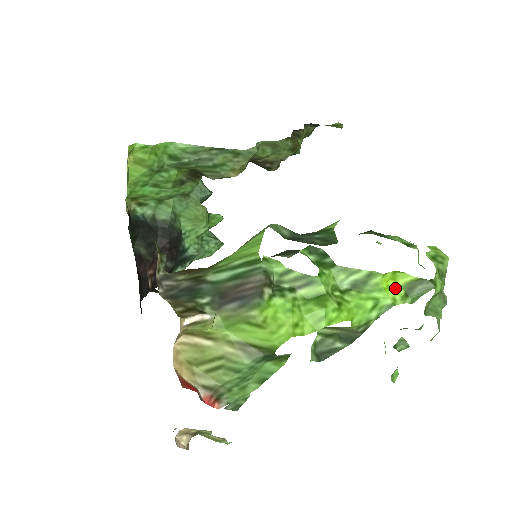
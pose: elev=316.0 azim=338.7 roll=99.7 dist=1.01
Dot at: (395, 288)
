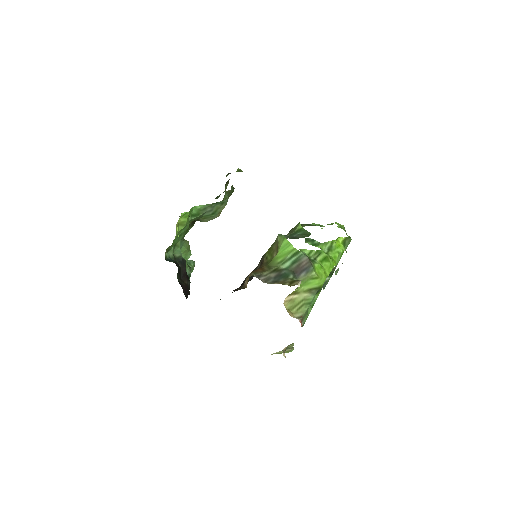
Dot at: (340, 245)
